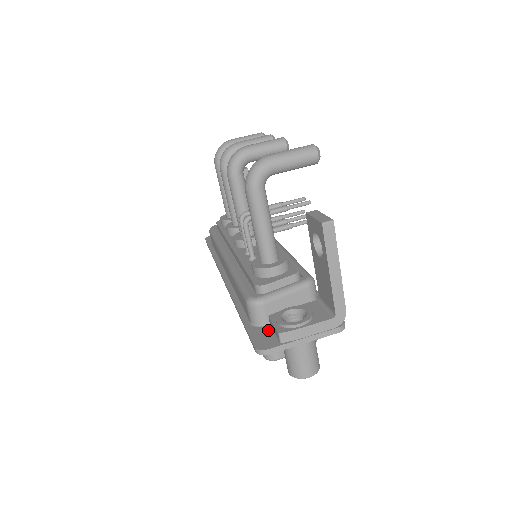
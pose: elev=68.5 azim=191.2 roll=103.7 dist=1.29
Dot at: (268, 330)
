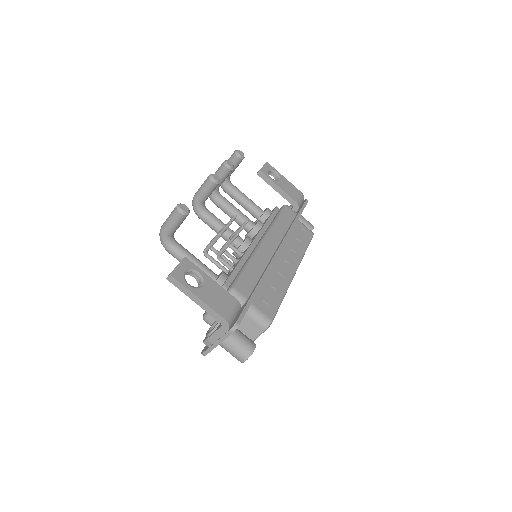
Dot at: occluded
